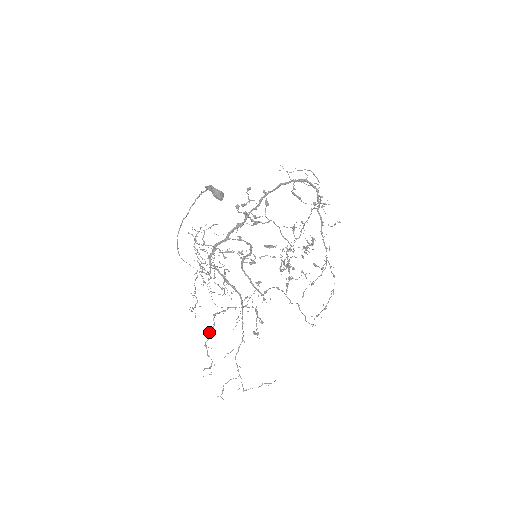
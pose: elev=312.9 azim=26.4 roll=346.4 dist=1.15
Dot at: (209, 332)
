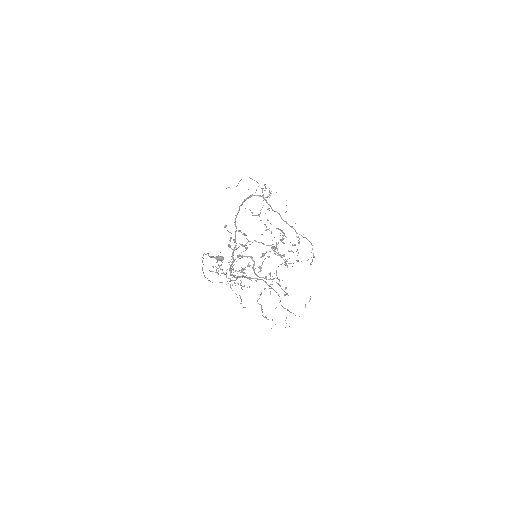
Dot at: (261, 310)
